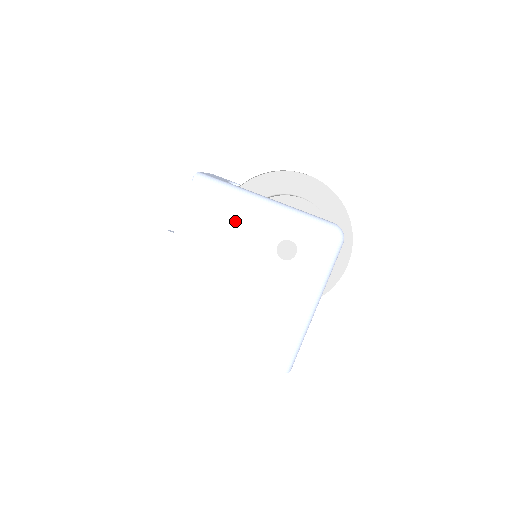
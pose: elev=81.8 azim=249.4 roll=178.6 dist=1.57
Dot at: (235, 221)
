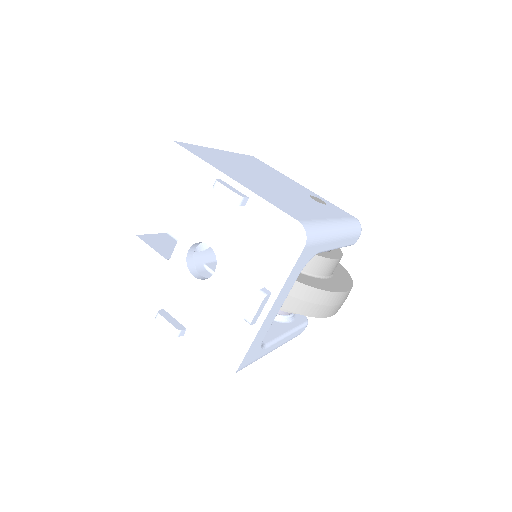
Dot at: (280, 175)
